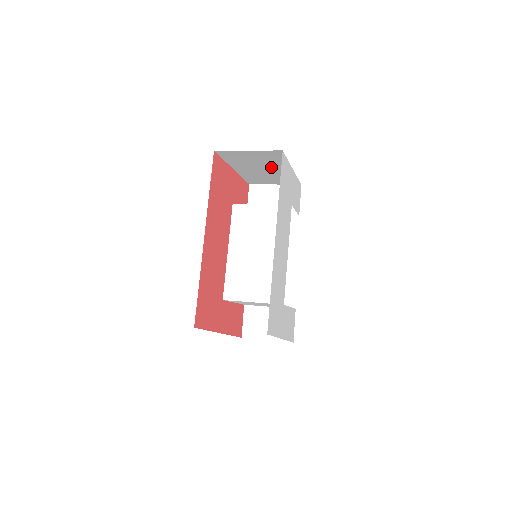
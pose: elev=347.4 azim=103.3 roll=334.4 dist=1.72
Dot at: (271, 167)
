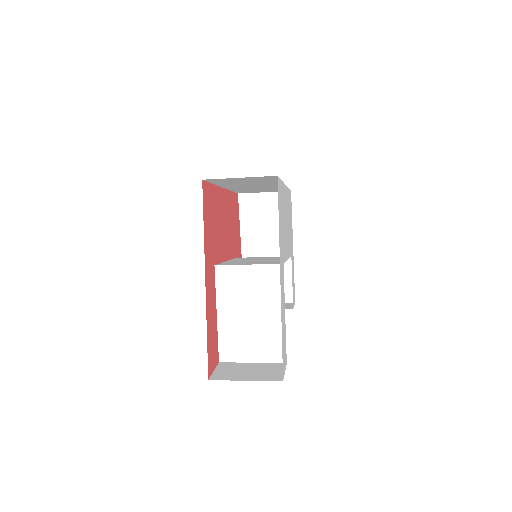
Dot at: (275, 240)
